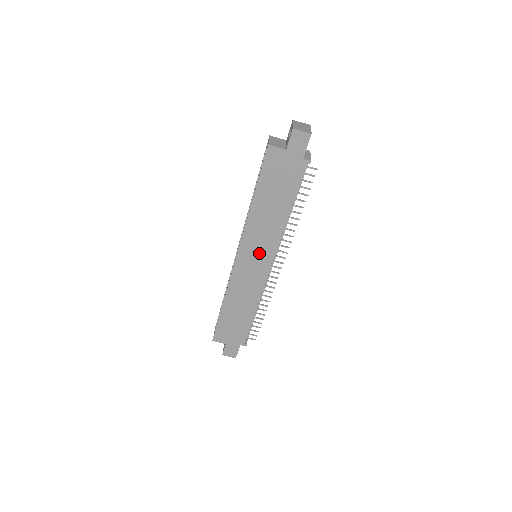
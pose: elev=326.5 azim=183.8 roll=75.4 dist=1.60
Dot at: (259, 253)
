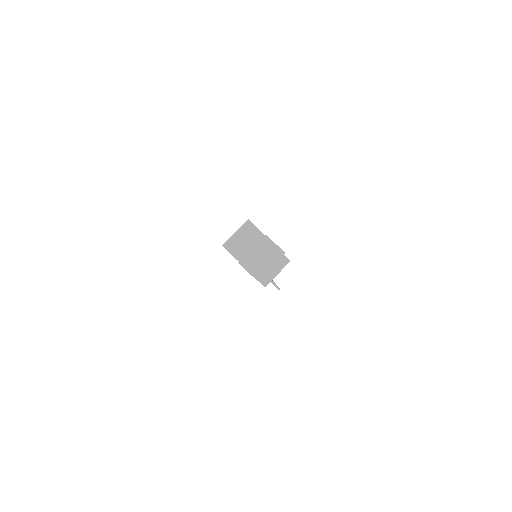
Dot at: occluded
